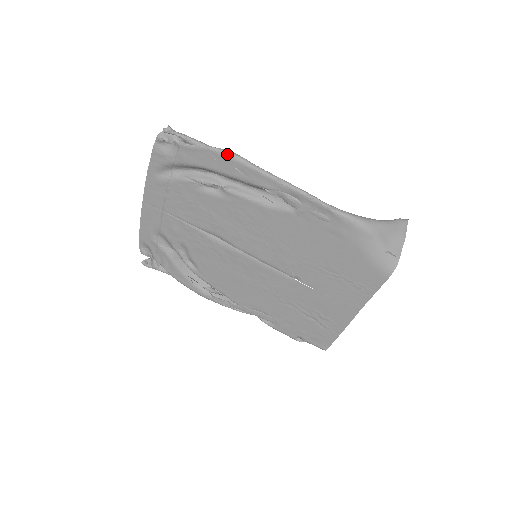
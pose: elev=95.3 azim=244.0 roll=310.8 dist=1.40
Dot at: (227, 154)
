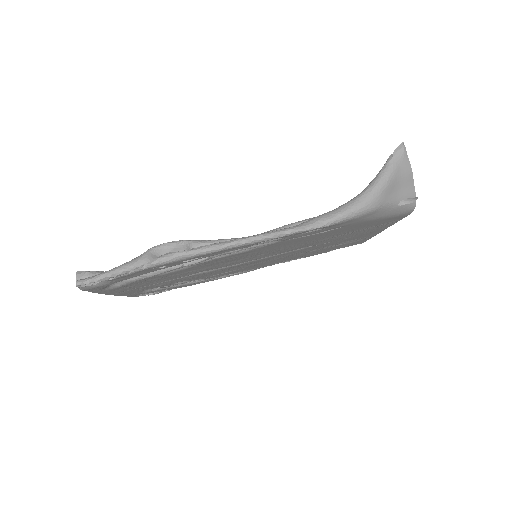
Dot at: (168, 261)
